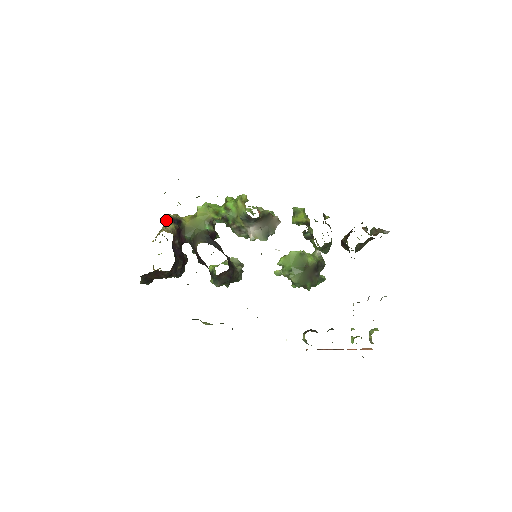
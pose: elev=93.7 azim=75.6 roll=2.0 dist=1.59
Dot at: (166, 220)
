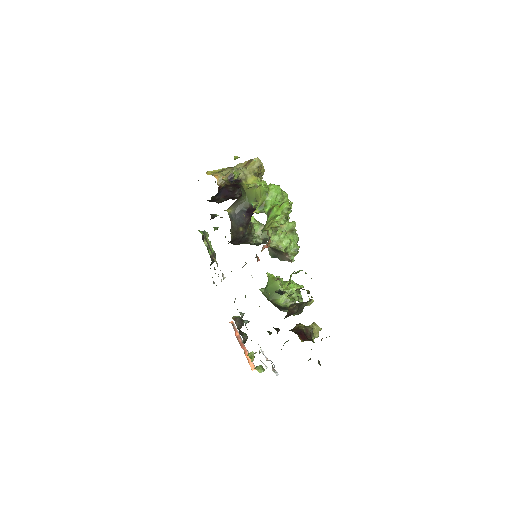
Dot at: (229, 171)
